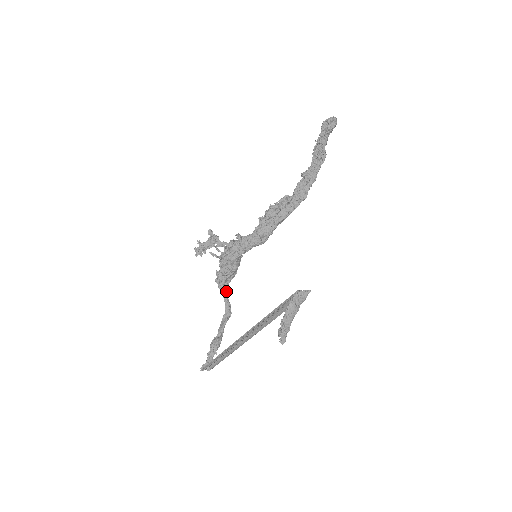
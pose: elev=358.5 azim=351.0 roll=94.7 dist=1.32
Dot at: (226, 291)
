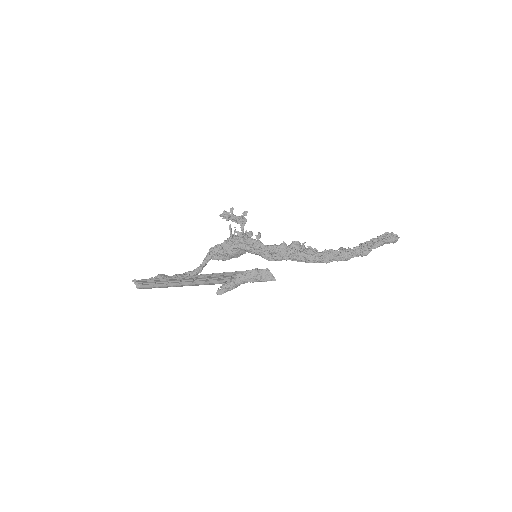
Dot at: occluded
